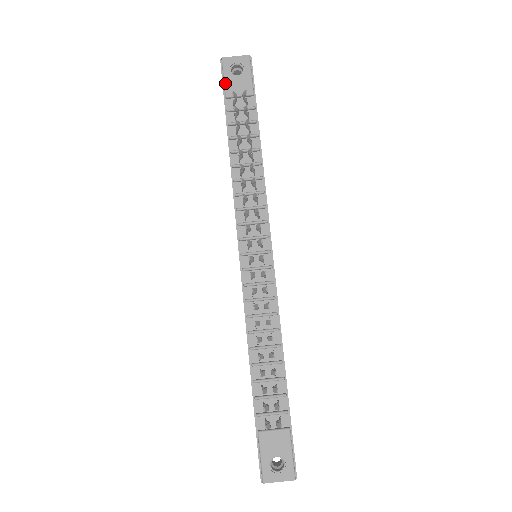
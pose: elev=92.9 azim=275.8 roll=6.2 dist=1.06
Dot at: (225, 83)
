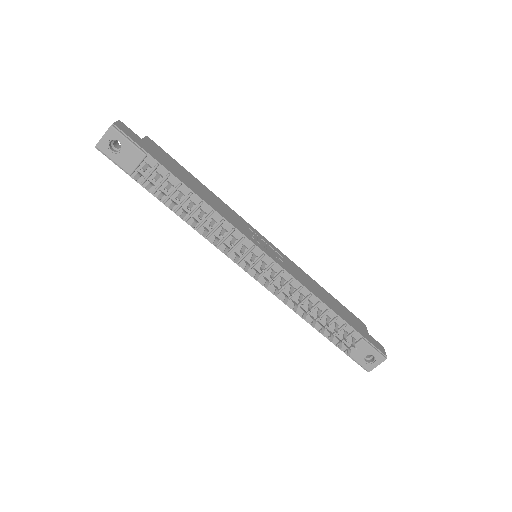
Dot at: (118, 165)
